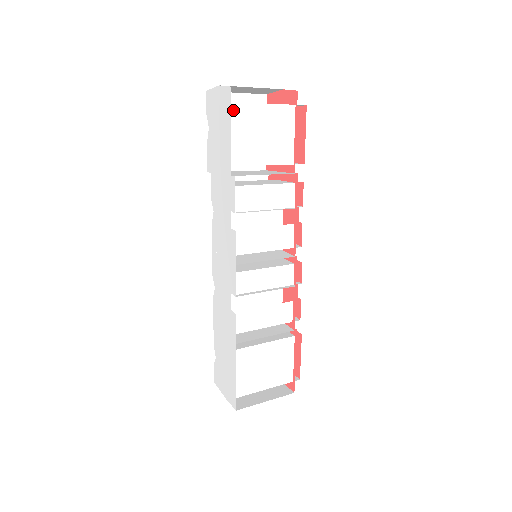
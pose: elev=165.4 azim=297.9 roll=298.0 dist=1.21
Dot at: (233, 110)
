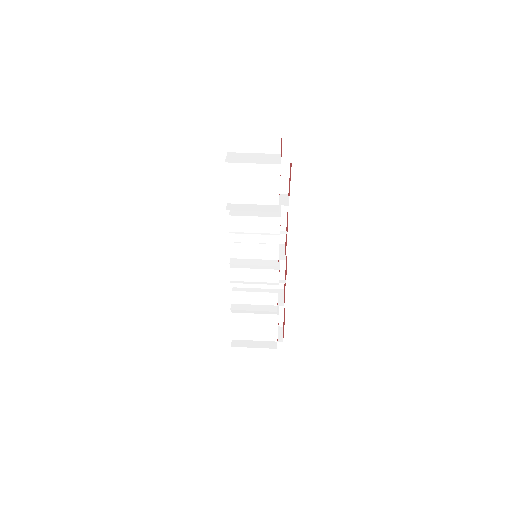
Dot at: (227, 168)
